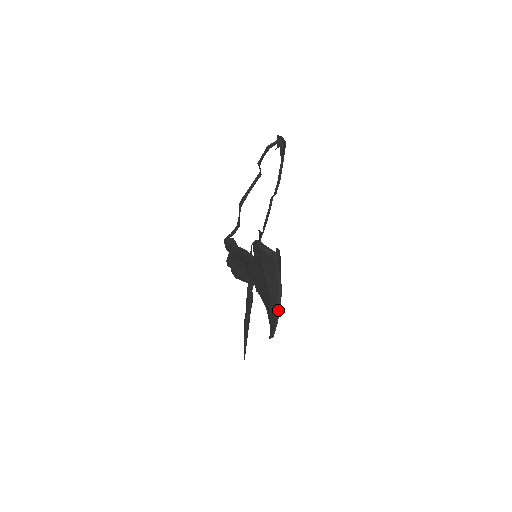
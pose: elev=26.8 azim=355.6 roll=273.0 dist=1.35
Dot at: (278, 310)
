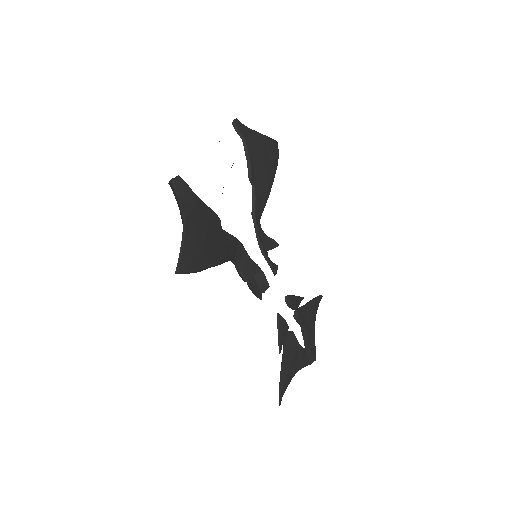
Dot at: (182, 239)
